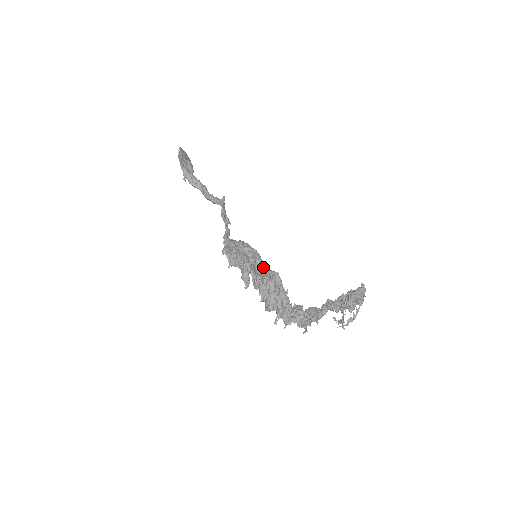
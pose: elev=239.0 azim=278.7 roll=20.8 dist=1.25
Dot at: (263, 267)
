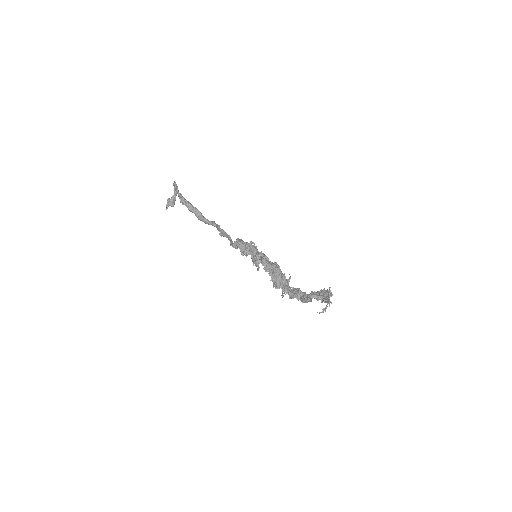
Dot at: (268, 260)
